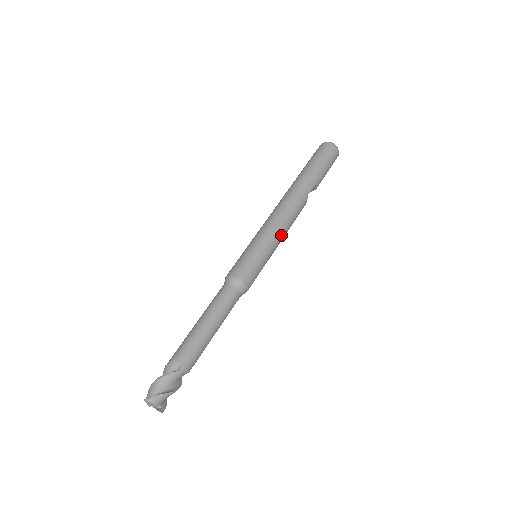
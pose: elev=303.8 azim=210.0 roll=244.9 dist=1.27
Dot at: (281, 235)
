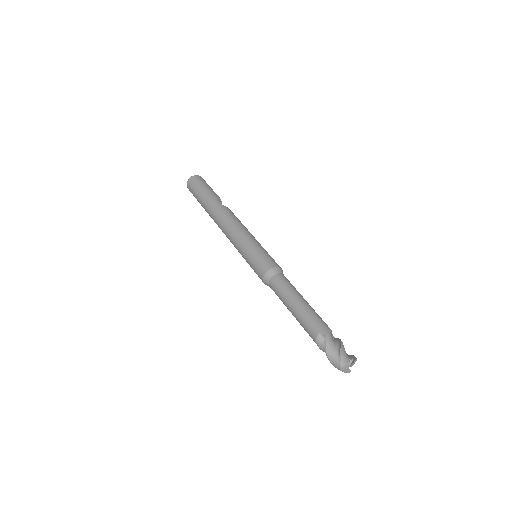
Dot at: (245, 232)
